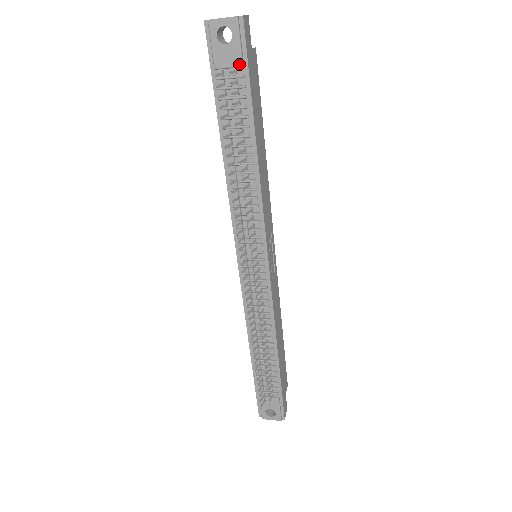
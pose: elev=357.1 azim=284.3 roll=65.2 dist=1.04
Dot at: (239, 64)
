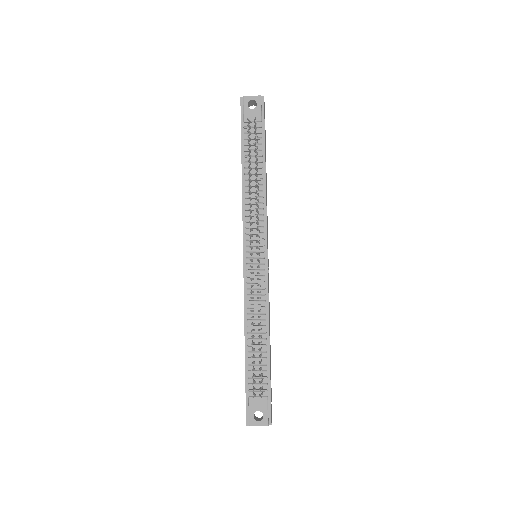
Dot at: (259, 120)
